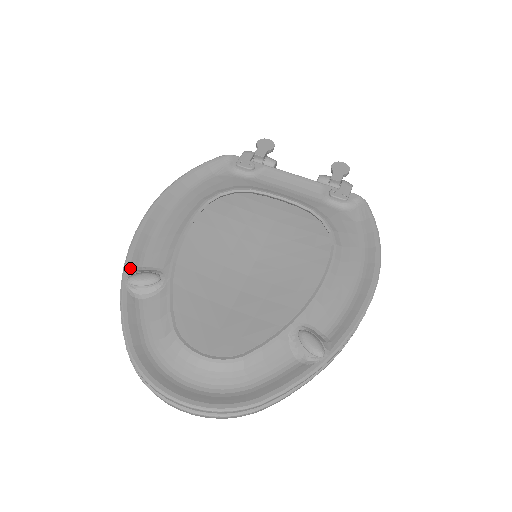
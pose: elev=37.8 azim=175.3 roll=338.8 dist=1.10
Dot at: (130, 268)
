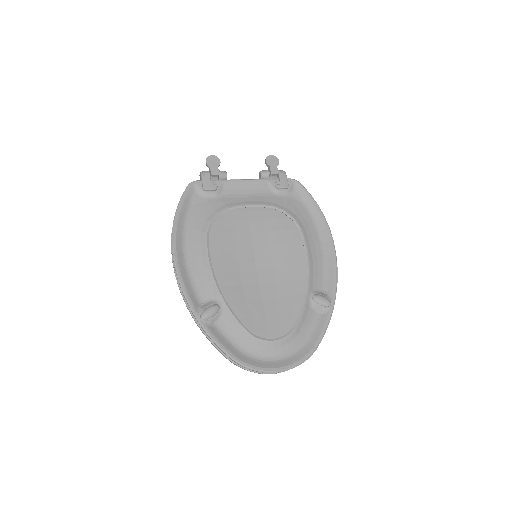
Dot at: (196, 309)
